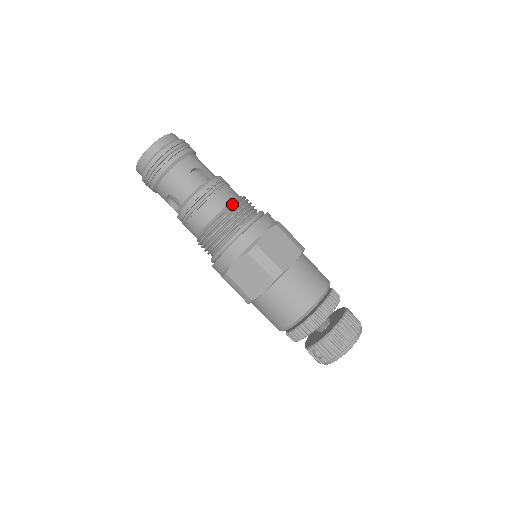
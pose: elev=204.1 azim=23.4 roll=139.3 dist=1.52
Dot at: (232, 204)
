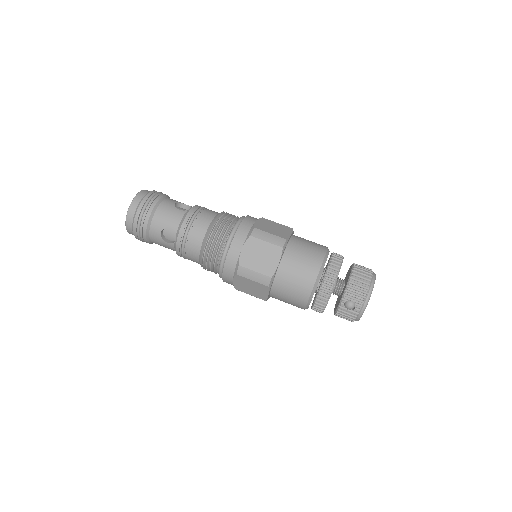
Dot at: (219, 213)
